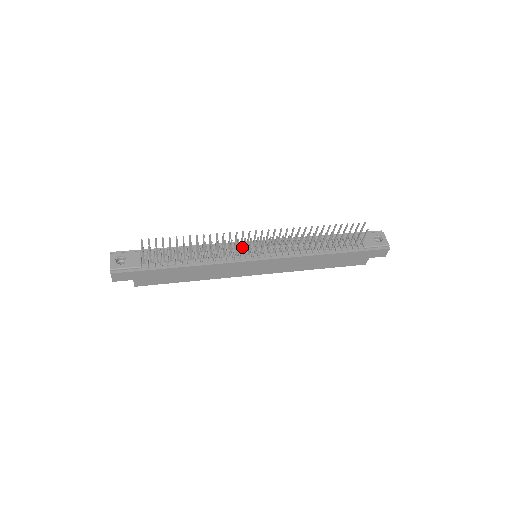
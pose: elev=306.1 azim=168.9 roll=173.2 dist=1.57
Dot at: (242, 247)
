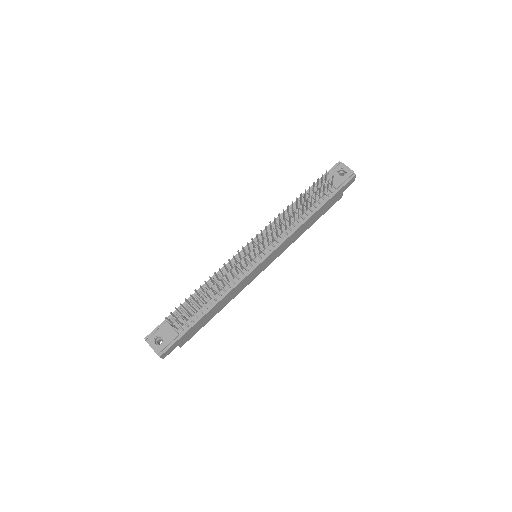
Dot at: (242, 258)
